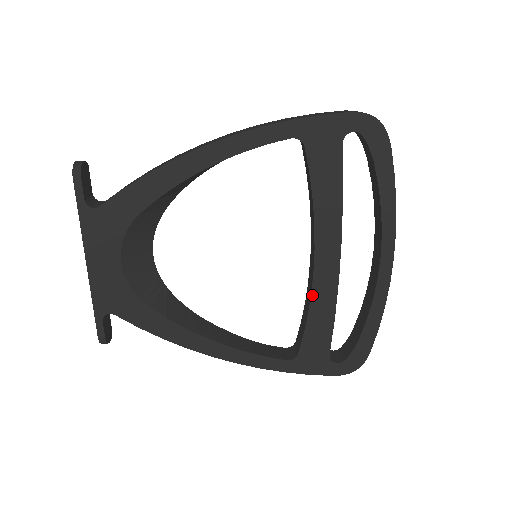
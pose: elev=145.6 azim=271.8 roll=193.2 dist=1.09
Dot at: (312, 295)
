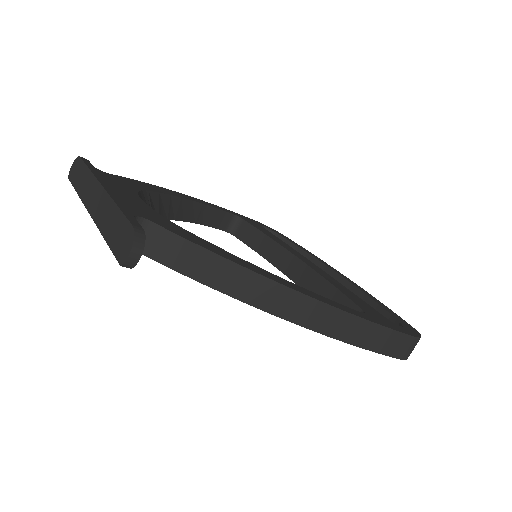
Dot at: (323, 276)
